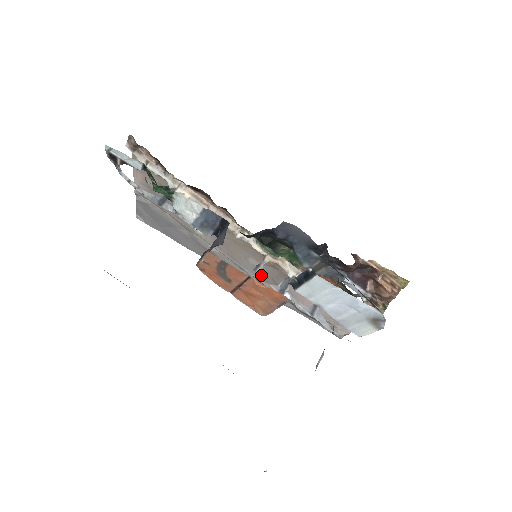
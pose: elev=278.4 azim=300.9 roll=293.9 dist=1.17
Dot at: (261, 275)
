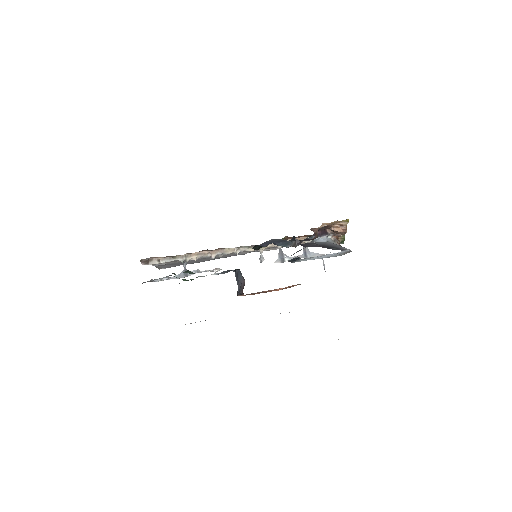
Dot at: occluded
